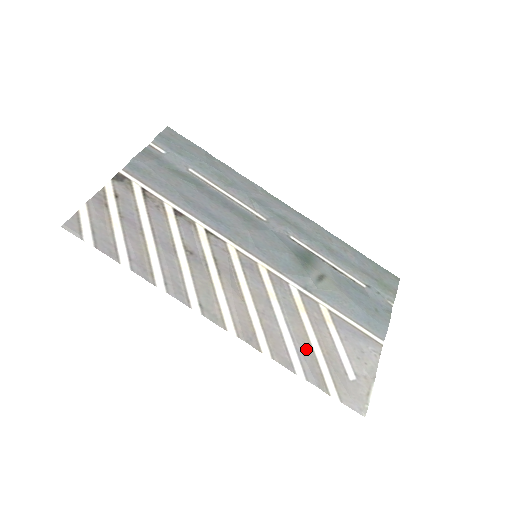
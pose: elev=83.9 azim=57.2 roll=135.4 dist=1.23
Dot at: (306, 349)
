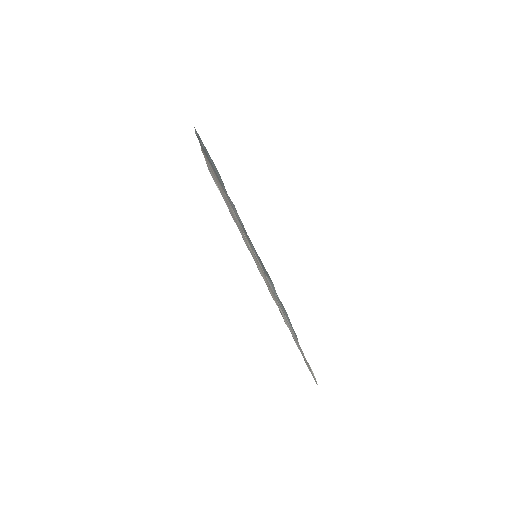
Dot at: occluded
